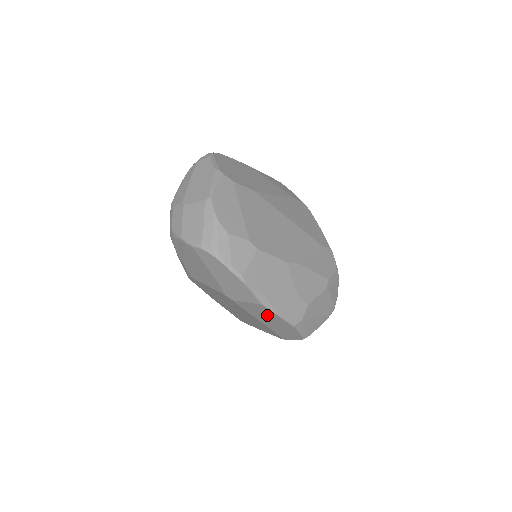
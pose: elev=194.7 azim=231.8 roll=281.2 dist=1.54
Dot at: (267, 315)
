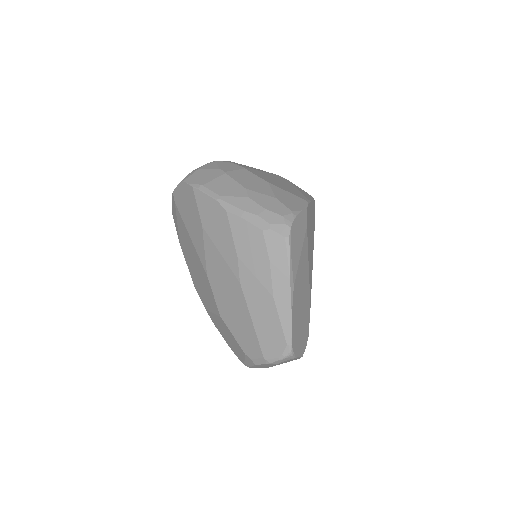
Dot at: occluded
